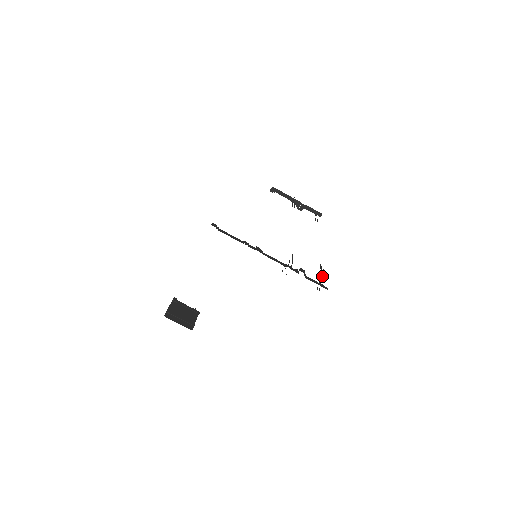
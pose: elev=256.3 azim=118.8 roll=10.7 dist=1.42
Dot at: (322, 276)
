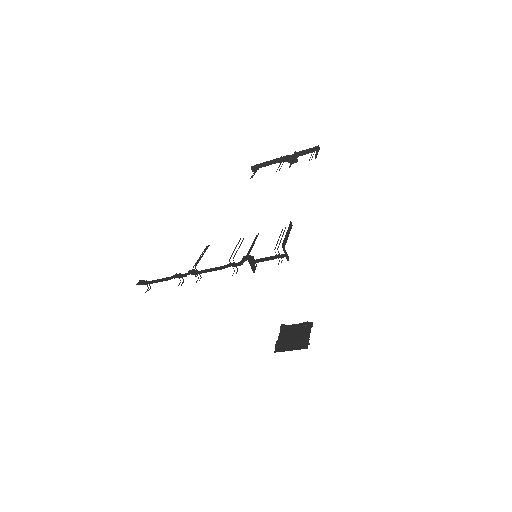
Dot at: occluded
